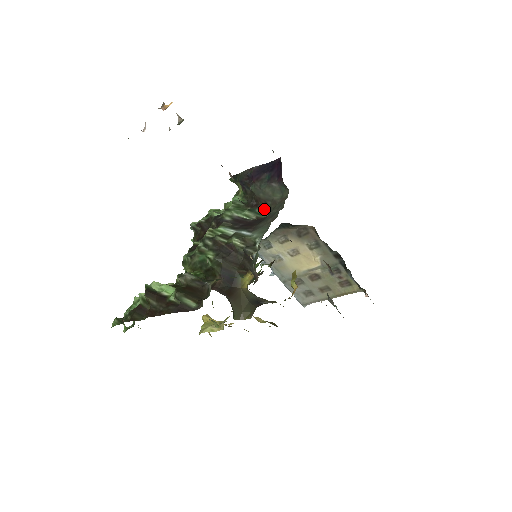
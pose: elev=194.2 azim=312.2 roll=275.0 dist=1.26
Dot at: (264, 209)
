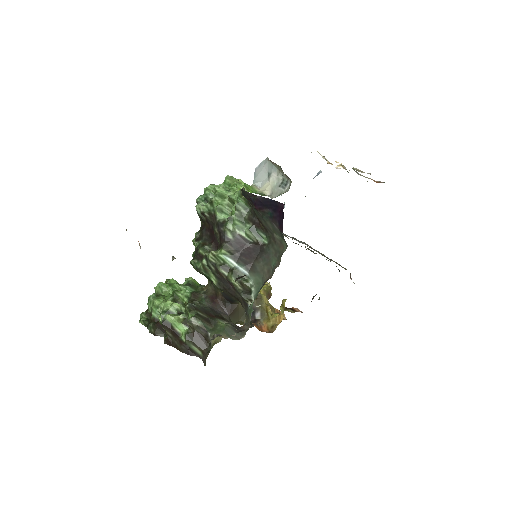
Dot at: (265, 233)
